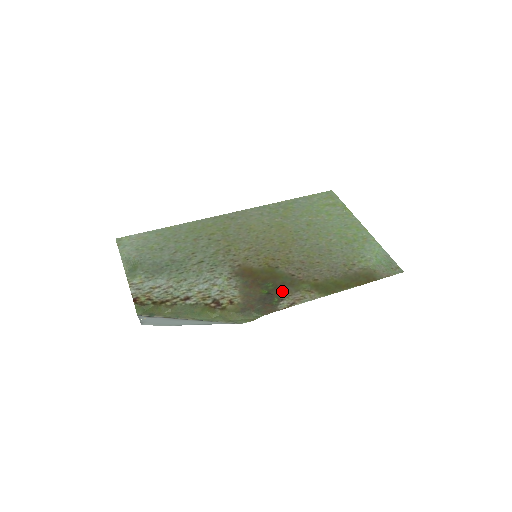
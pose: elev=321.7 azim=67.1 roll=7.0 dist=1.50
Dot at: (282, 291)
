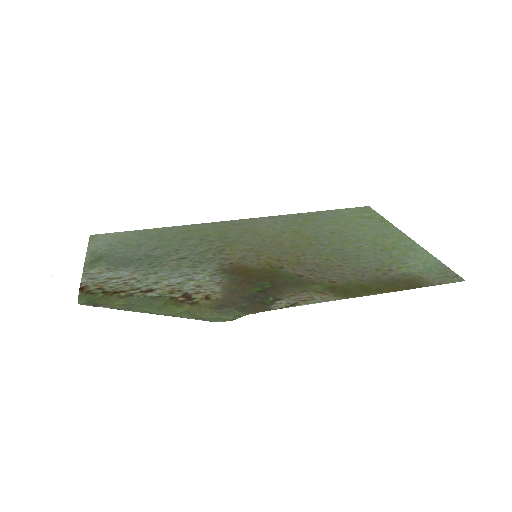
Dot at: (282, 290)
